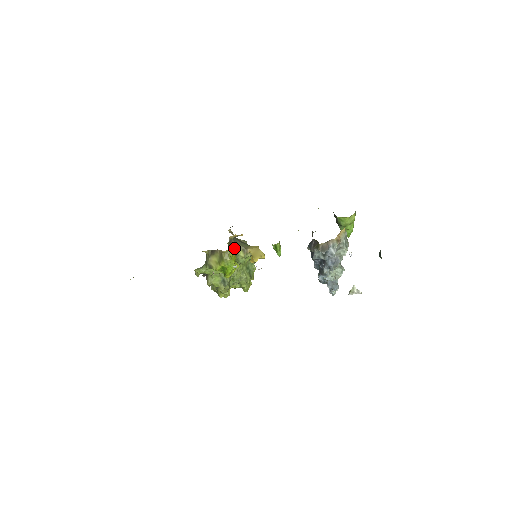
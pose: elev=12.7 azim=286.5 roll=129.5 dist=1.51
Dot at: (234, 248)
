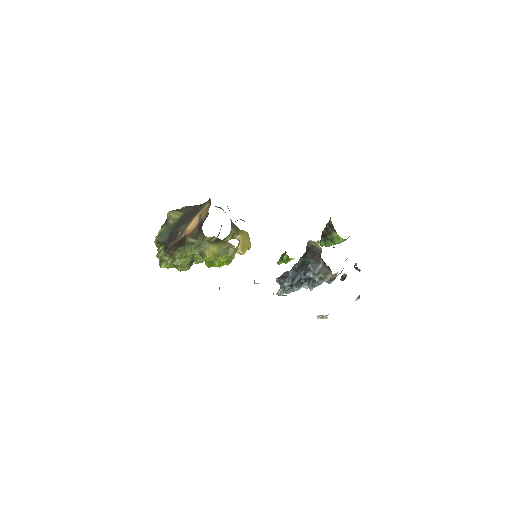
Dot at: (230, 233)
